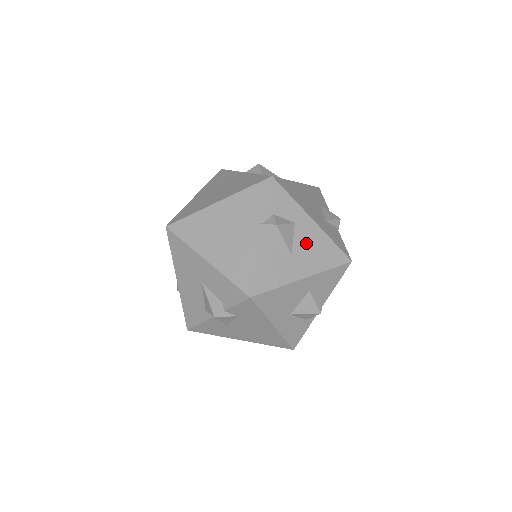
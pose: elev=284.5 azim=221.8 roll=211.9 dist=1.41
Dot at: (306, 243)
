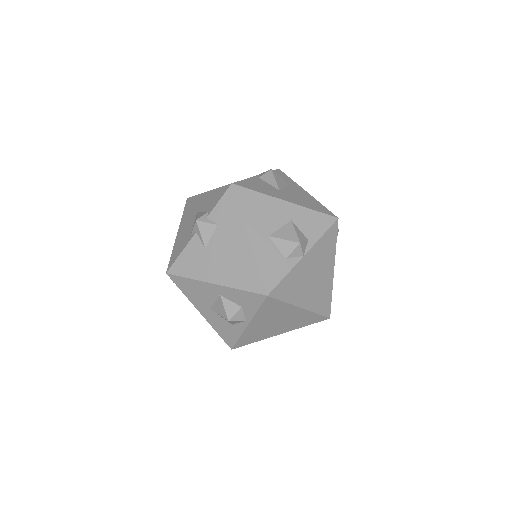
Dot at: (295, 194)
